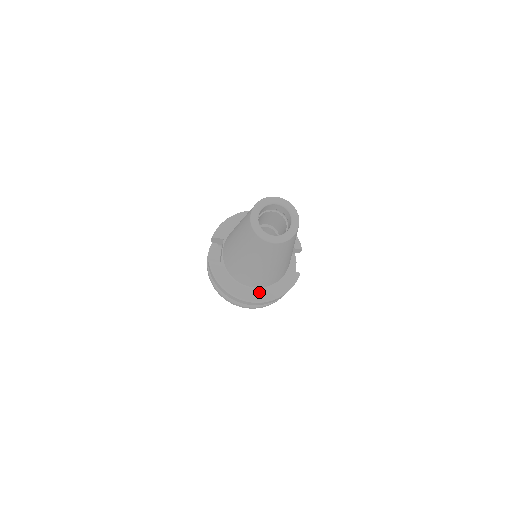
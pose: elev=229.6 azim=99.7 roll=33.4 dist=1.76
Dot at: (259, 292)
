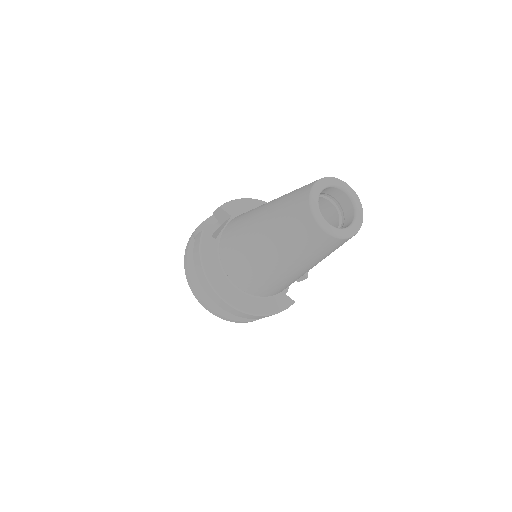
Dot at: (241, 297)
